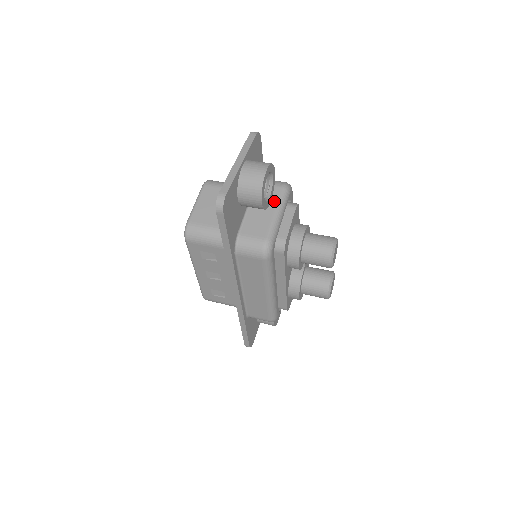
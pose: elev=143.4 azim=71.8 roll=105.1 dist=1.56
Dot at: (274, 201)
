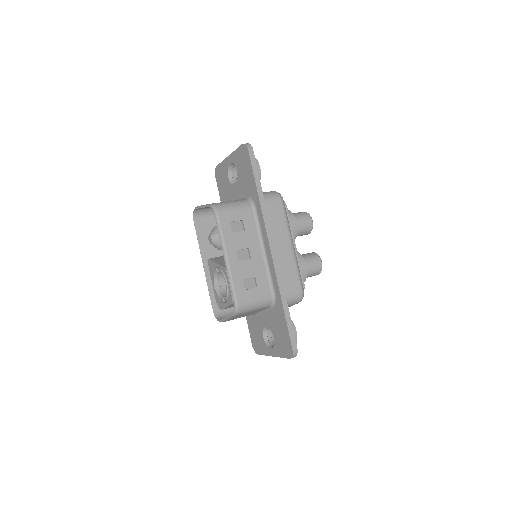
Dot at: occluded
